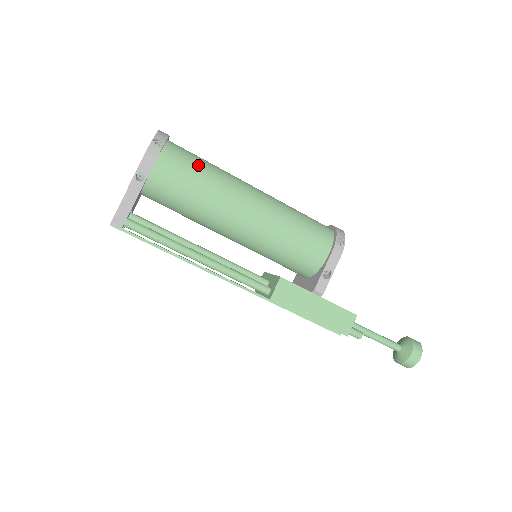
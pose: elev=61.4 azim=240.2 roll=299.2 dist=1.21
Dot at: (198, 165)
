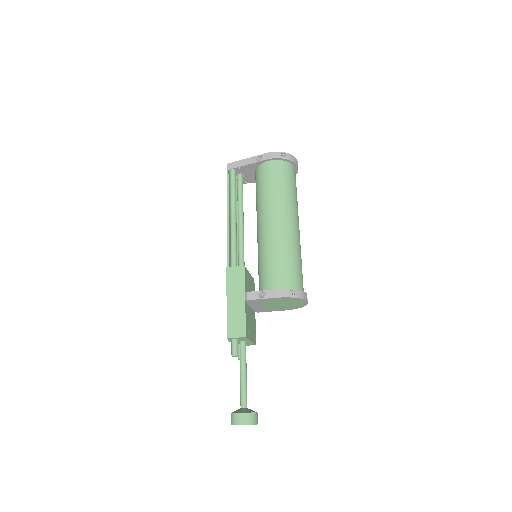
Dot at: (286, 183)
